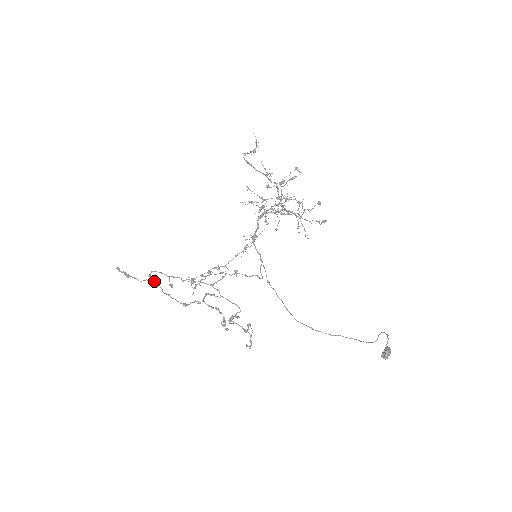
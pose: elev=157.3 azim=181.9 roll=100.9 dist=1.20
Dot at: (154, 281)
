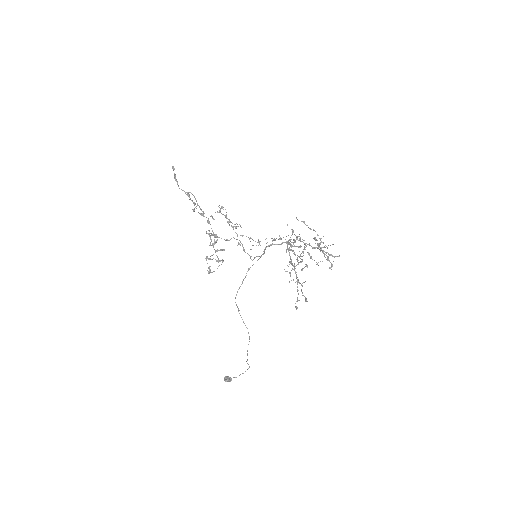
Dot at: (188, 196)
